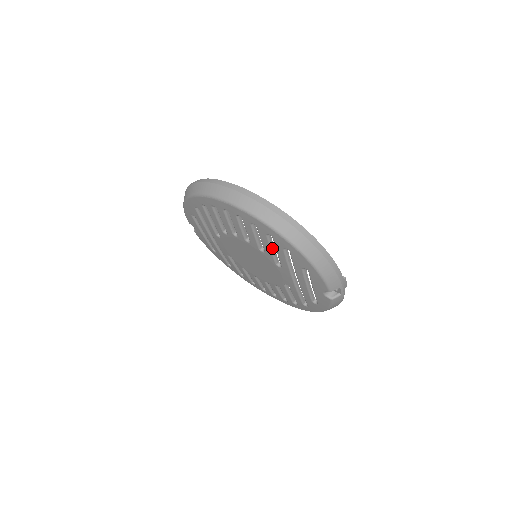
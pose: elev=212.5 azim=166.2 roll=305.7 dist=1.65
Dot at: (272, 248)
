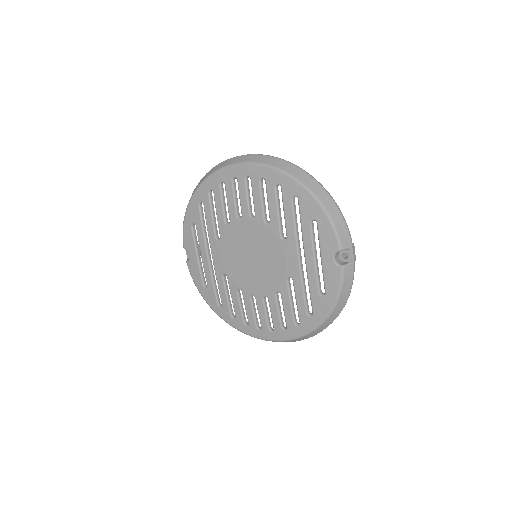
Dot at: (279, 209)
